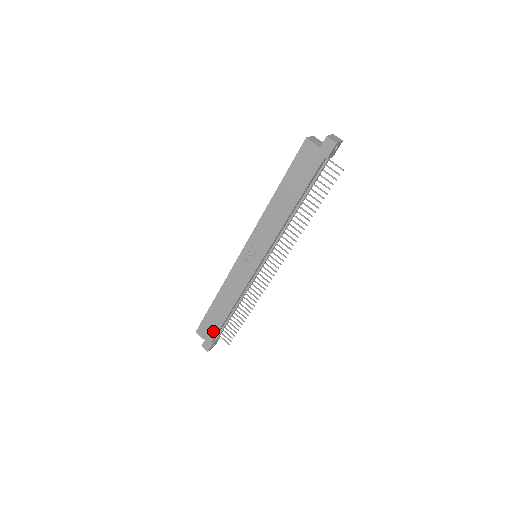
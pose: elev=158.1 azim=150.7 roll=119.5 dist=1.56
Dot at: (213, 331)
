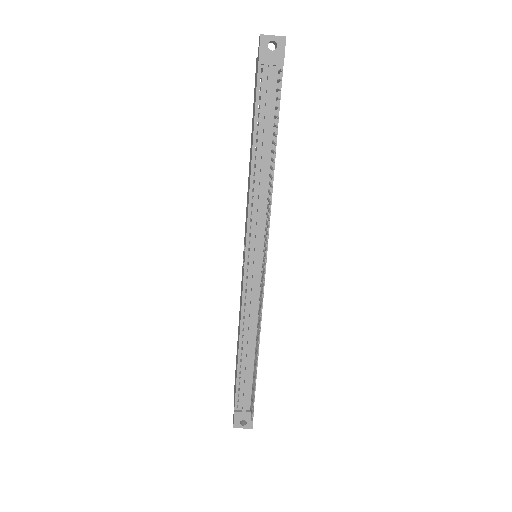
Dot at: (235, 389)
